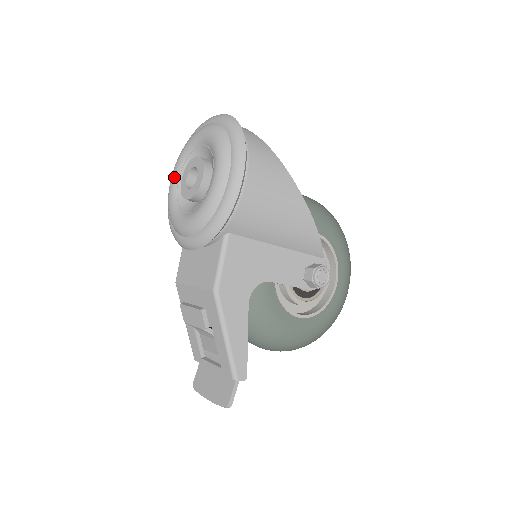
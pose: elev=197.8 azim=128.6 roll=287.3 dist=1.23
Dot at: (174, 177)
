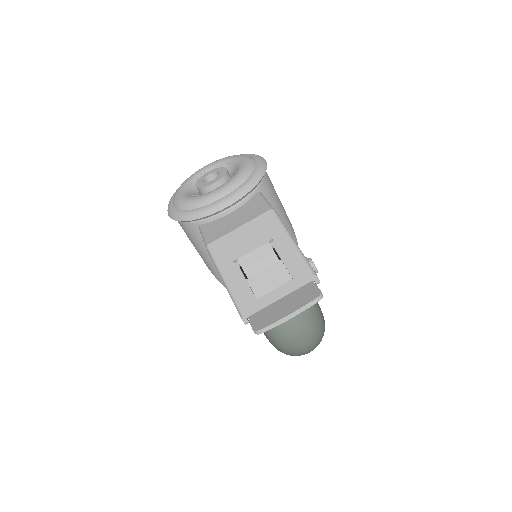
Dot at: (182, 192)
